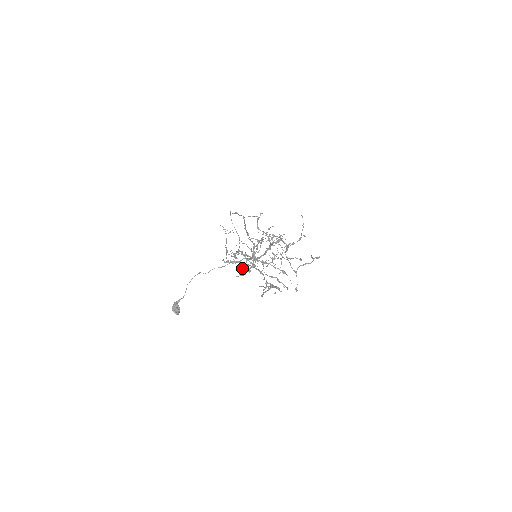
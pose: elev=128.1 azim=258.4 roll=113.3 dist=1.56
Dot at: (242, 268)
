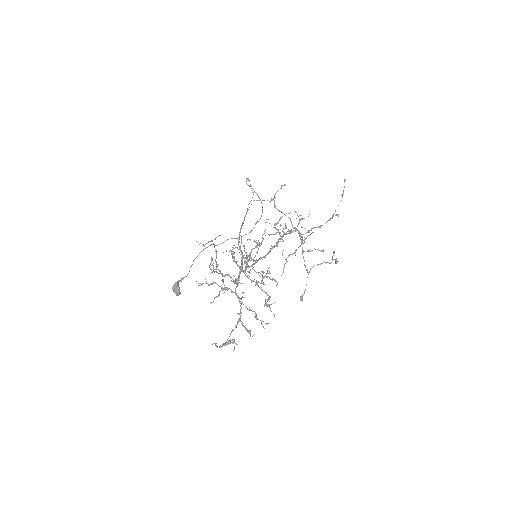
Dot at: occluded
